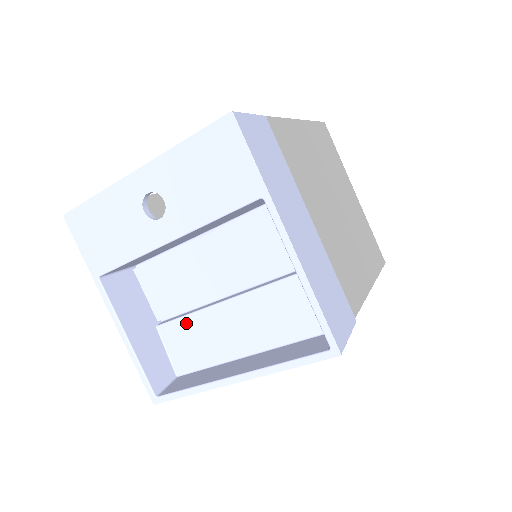
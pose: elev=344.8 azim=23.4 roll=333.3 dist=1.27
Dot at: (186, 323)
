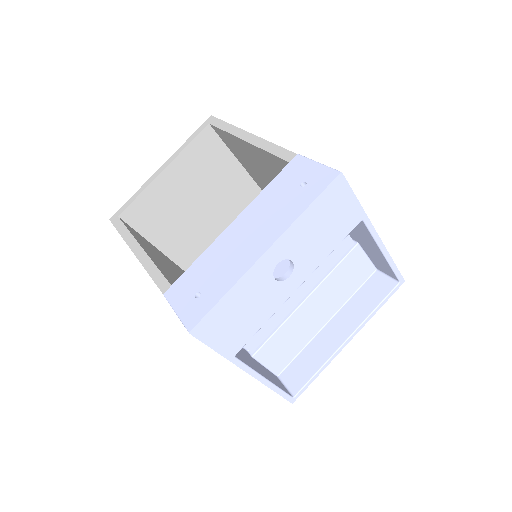
Dot at: (277, 336)
